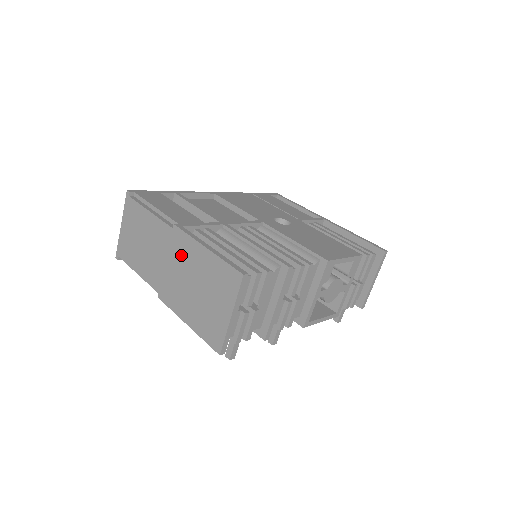
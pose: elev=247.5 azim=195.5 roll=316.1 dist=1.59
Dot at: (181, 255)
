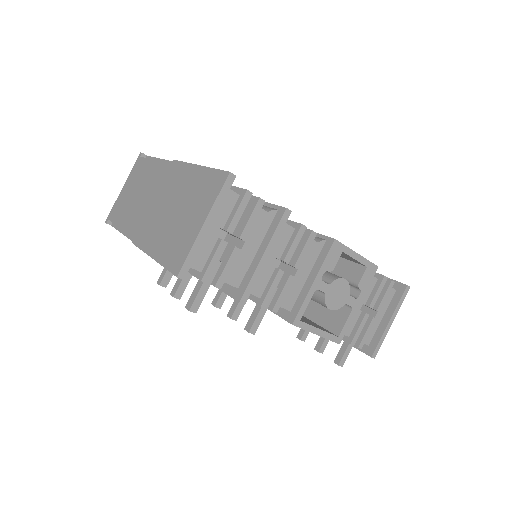
Dot at: (171, 185)
